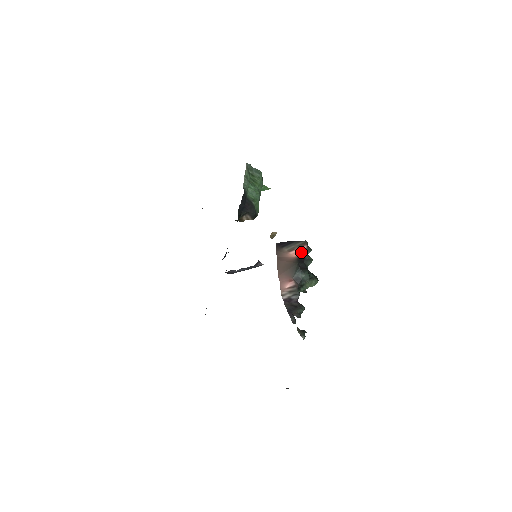
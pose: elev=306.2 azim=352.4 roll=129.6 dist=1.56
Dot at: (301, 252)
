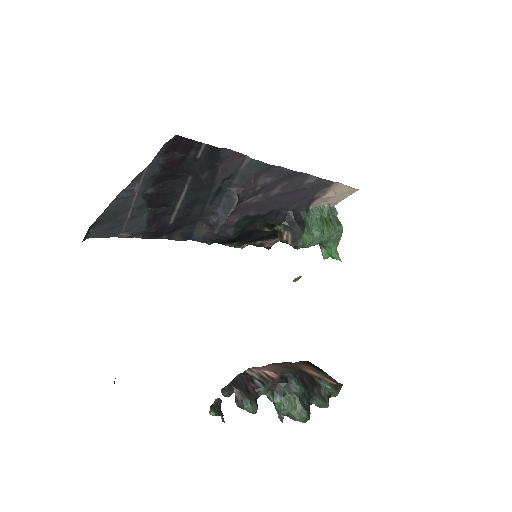
Dot at: (322, 378)
